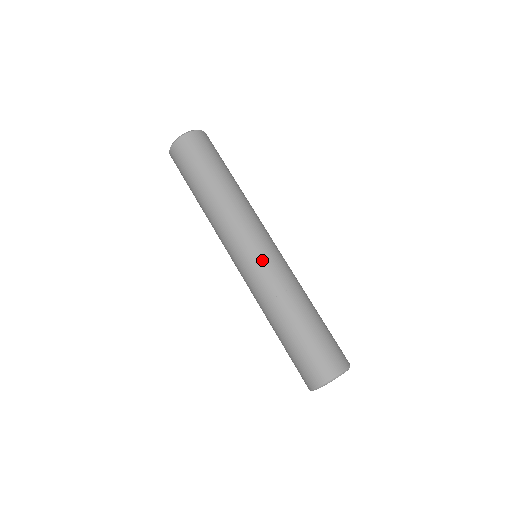
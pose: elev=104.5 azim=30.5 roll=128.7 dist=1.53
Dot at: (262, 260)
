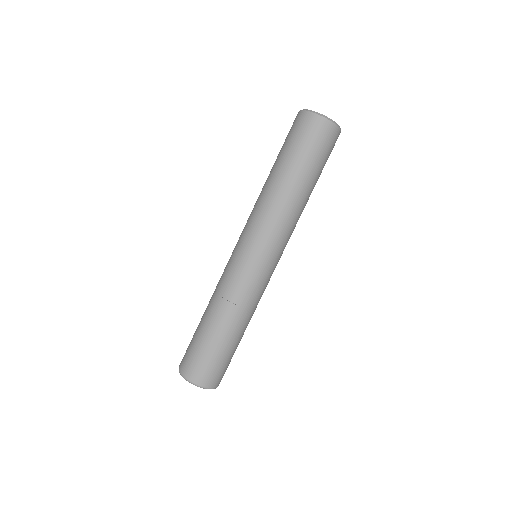
Dot at: (234, 260)
